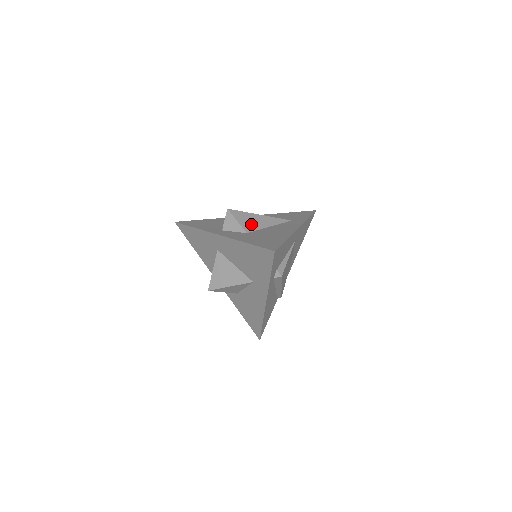
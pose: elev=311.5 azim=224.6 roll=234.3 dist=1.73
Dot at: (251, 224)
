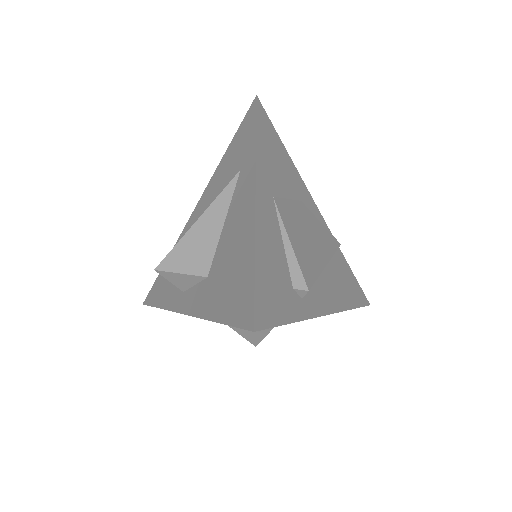
Dot at: (200, 254)
